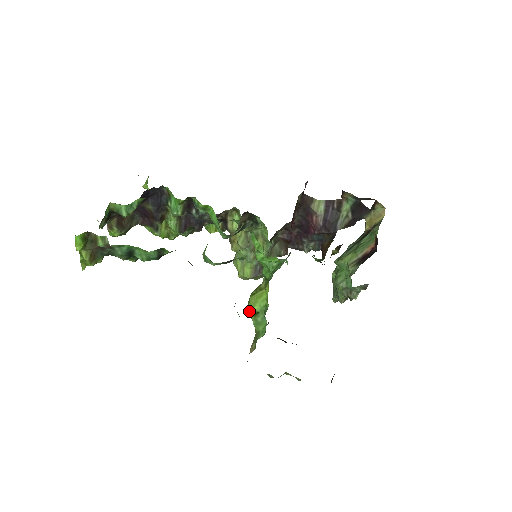
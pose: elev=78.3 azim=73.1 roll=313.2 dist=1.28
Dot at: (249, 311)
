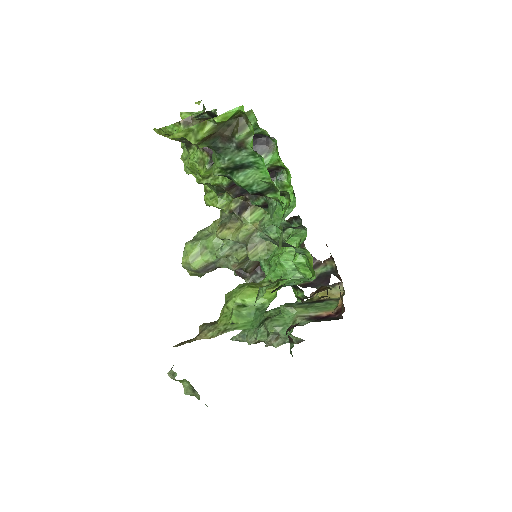
Dot at: (236, 299)
